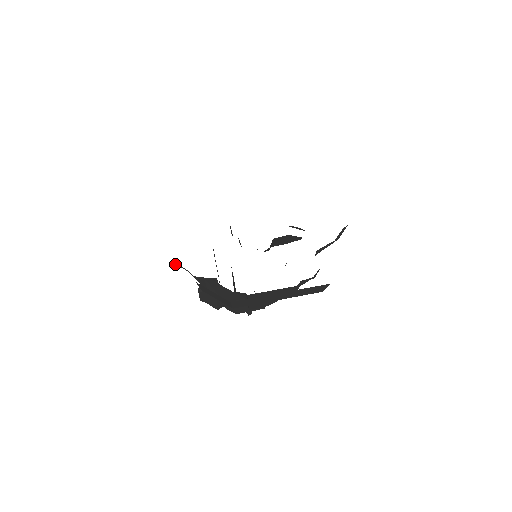
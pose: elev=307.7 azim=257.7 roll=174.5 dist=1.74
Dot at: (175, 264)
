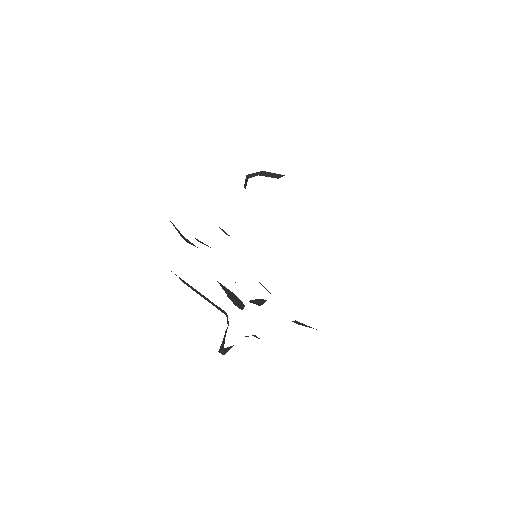
Dot at: occluded
